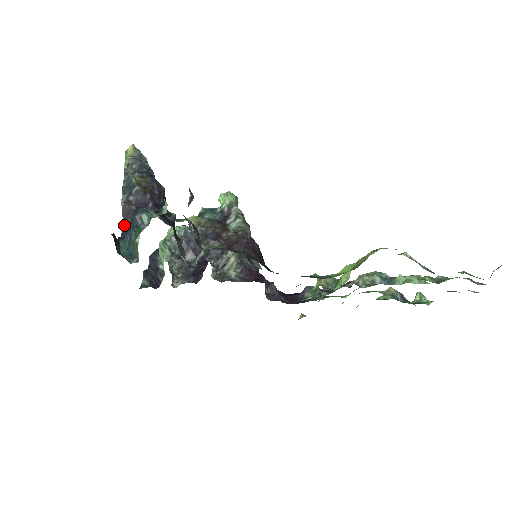
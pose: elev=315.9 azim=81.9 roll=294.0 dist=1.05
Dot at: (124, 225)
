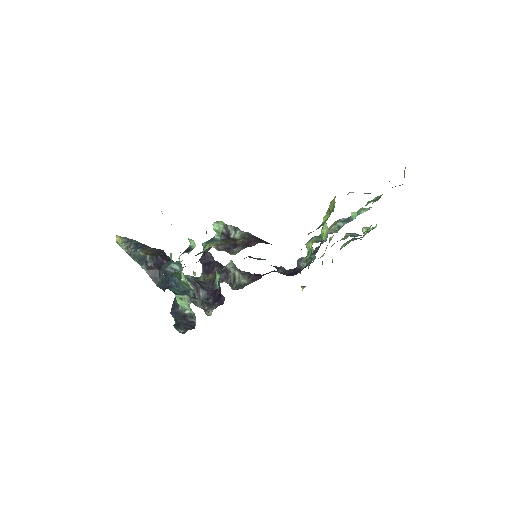
Dot at: (157, 285)
